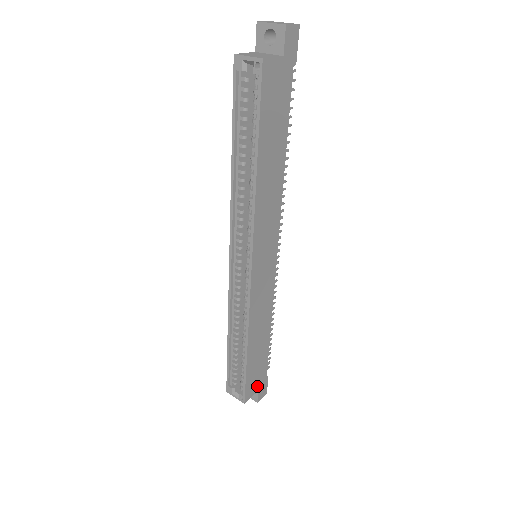
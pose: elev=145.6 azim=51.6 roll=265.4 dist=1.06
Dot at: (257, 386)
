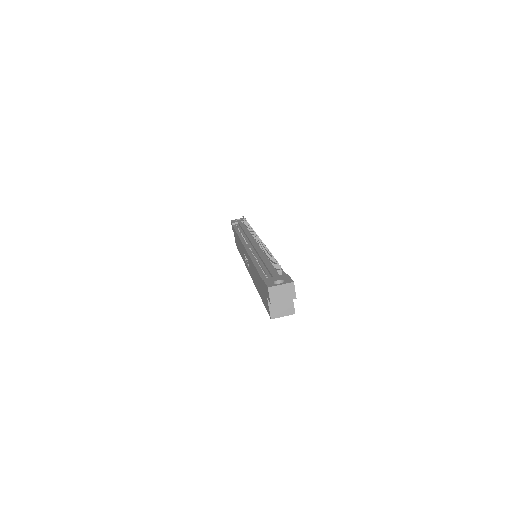
Dot at: occluded
